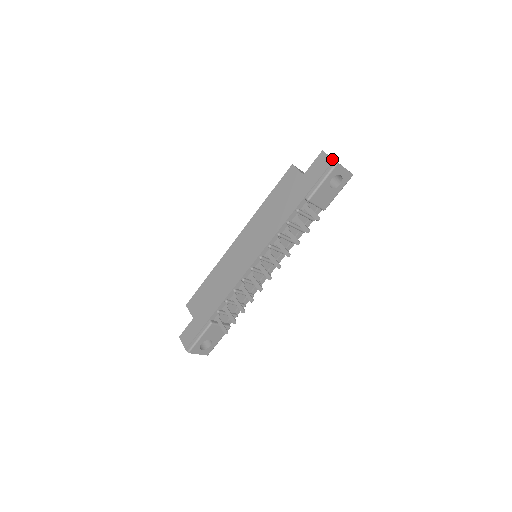
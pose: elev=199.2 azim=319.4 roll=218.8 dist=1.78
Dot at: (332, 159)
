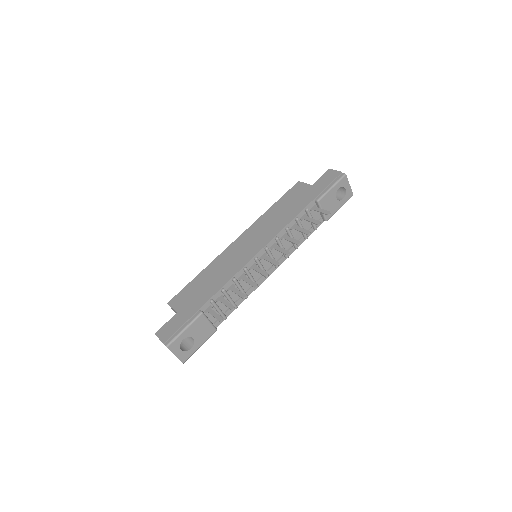
Dot at: (340, 172)
